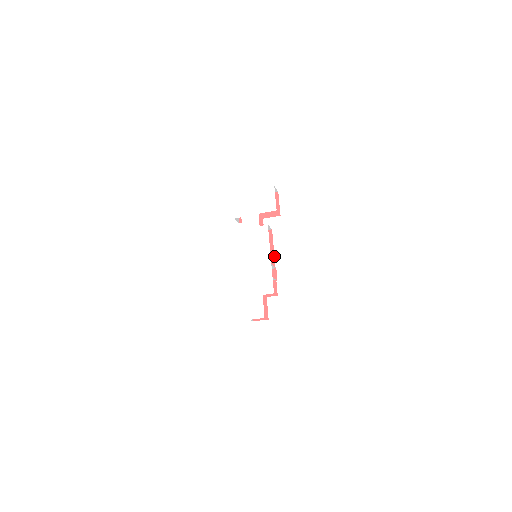
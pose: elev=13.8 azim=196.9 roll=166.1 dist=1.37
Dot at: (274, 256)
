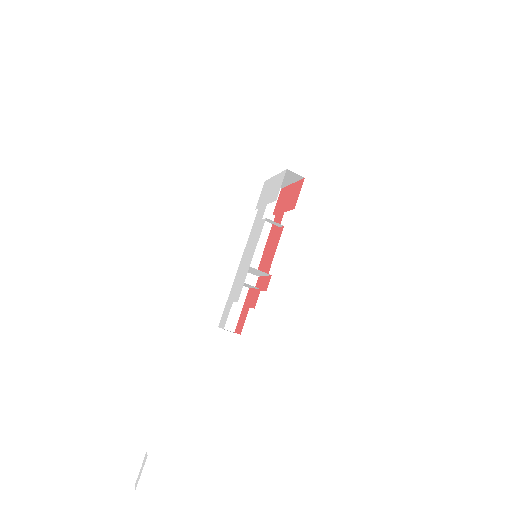
Dot at: occluded
